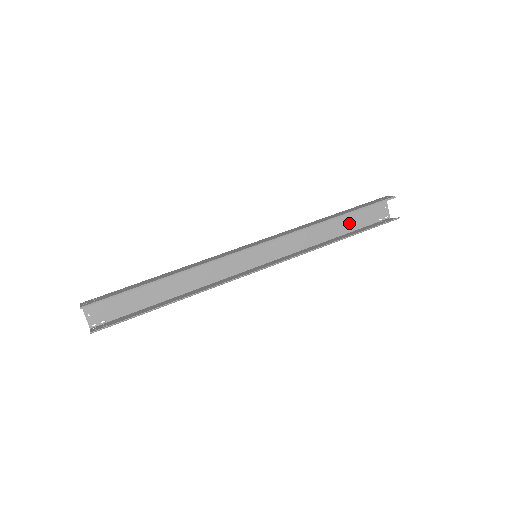
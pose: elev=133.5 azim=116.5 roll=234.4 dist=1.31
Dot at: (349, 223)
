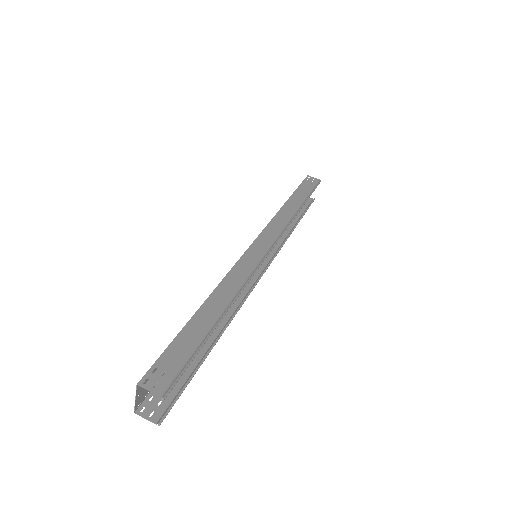
Dot at: occluded
